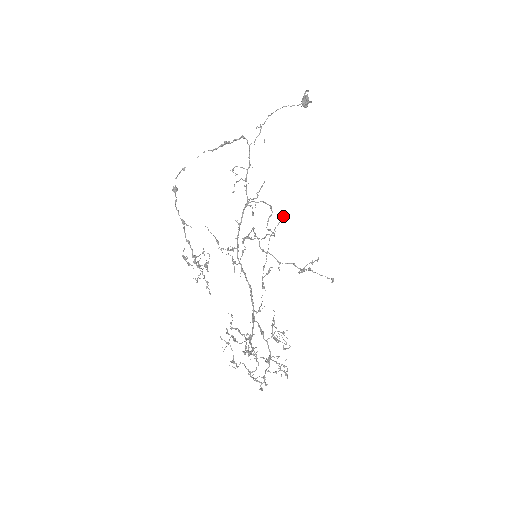
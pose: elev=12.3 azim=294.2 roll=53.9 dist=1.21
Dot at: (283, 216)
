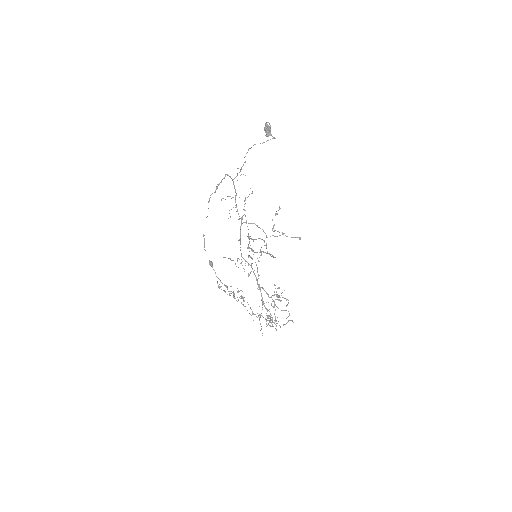
Dot at: occluded
